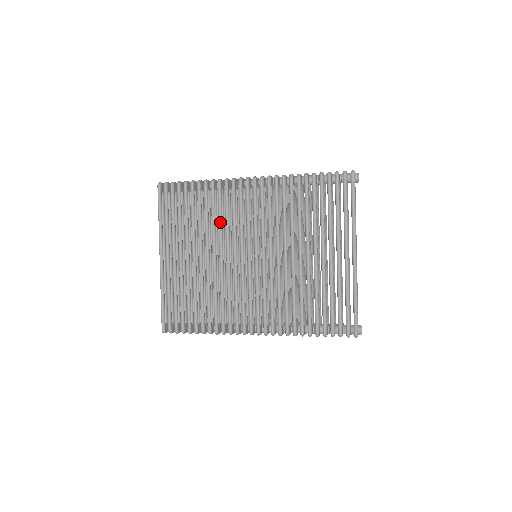
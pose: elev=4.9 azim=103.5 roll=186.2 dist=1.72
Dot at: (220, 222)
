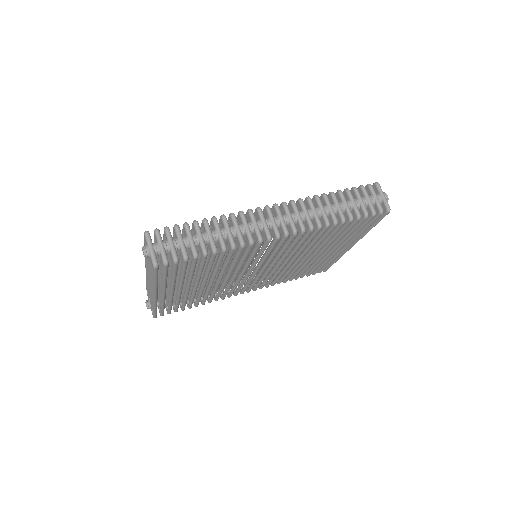
Dot at: (234, 266)
